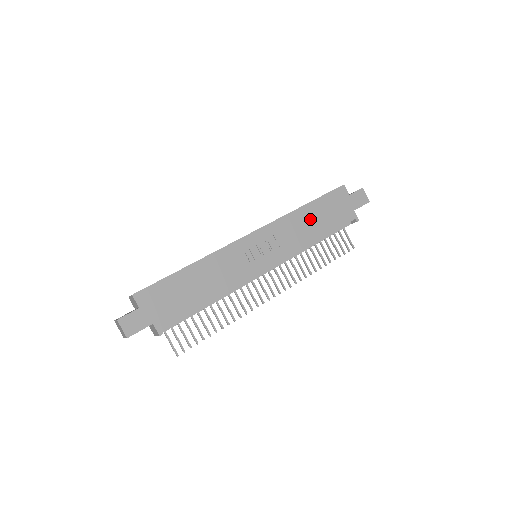
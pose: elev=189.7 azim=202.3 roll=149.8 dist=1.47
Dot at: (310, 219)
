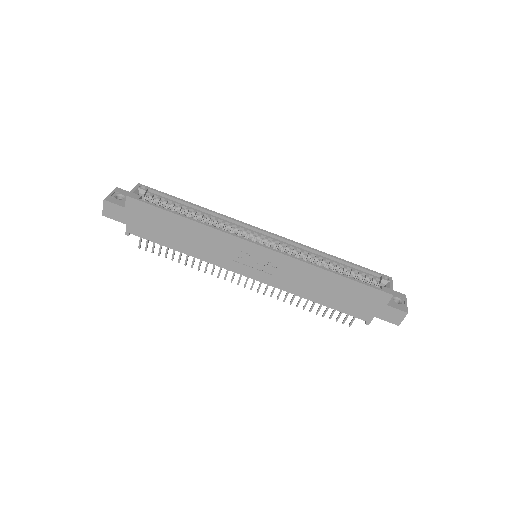
Dot at: (325, 285)
